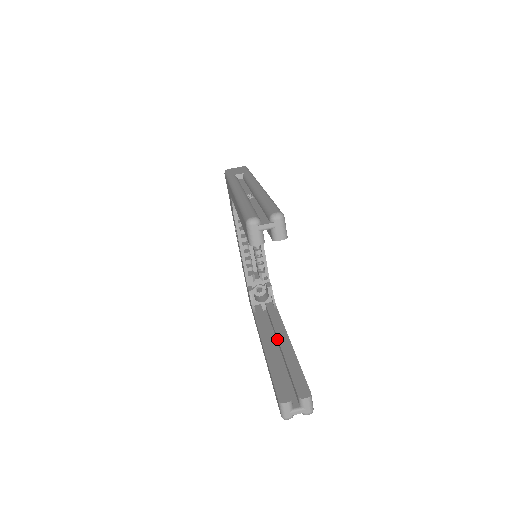
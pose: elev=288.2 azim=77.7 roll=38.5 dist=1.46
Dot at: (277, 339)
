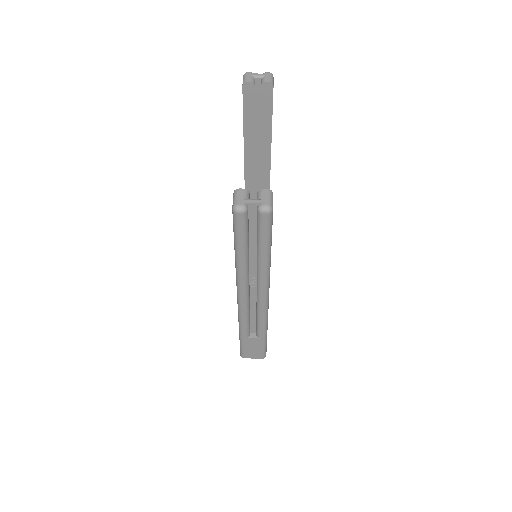
Dot at: occluded
